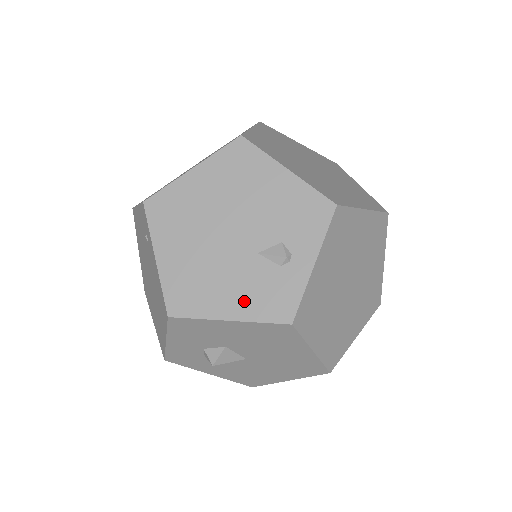
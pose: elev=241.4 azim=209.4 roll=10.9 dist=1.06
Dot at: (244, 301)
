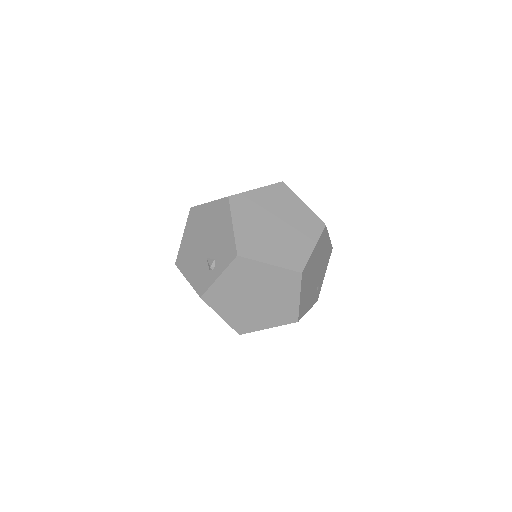
Dot at: (194, 276)
